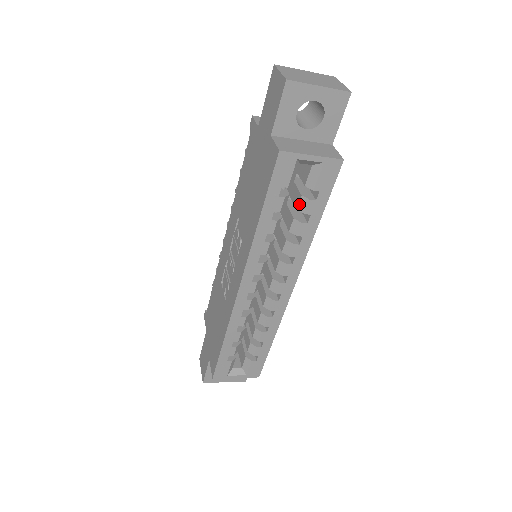
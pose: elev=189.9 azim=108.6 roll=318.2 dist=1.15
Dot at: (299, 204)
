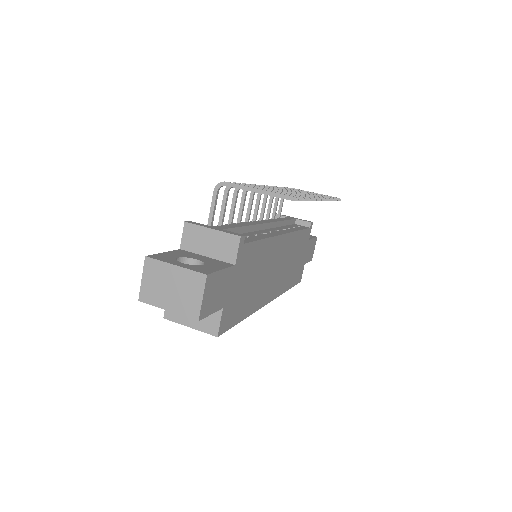
Dot at: occluded
